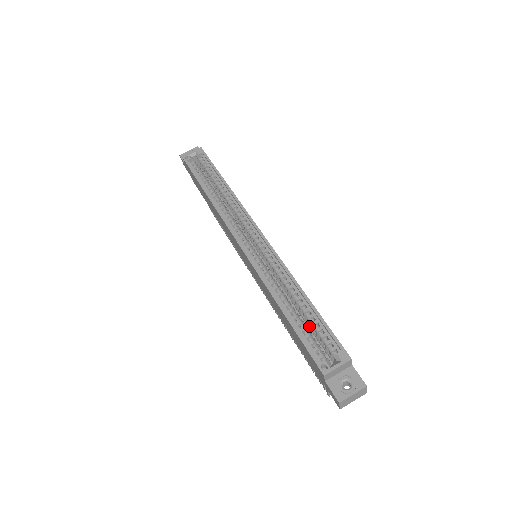
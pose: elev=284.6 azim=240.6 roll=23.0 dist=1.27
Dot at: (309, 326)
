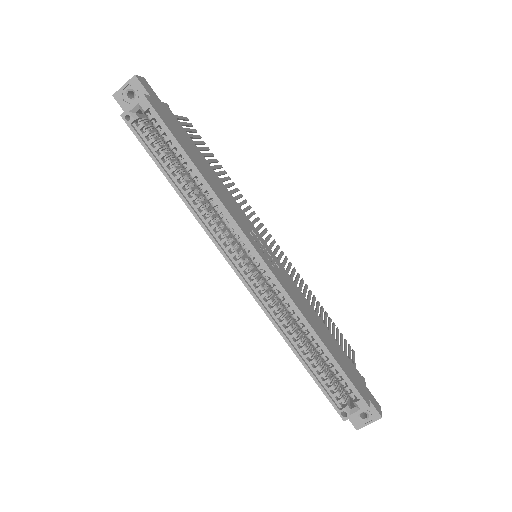
Dot at: occluded
